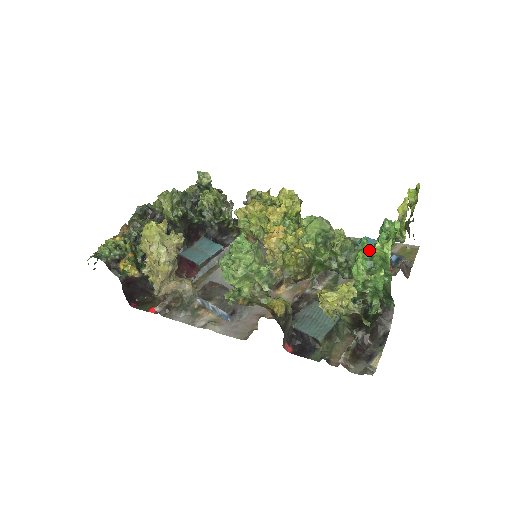
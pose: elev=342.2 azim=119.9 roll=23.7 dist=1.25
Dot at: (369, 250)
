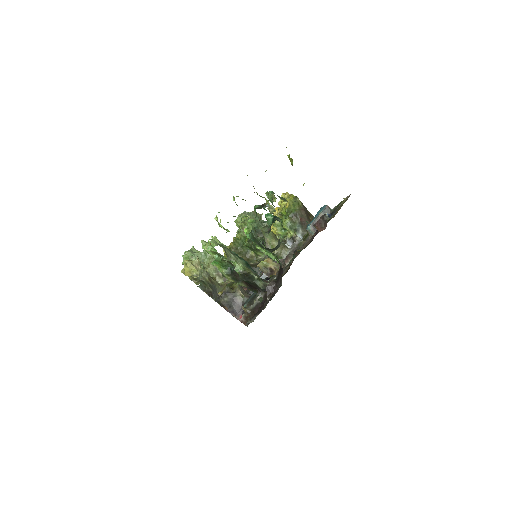
Dot at: (250, 225)
